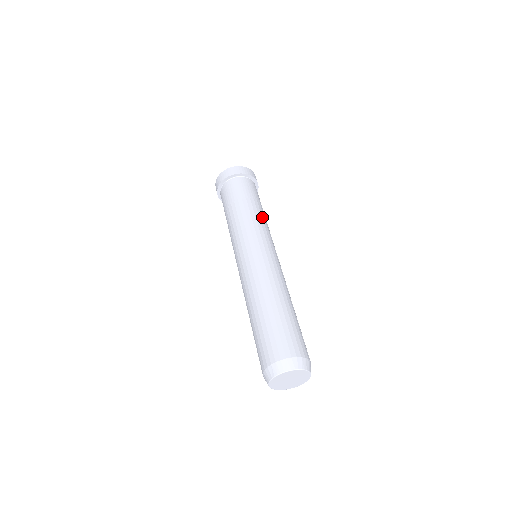
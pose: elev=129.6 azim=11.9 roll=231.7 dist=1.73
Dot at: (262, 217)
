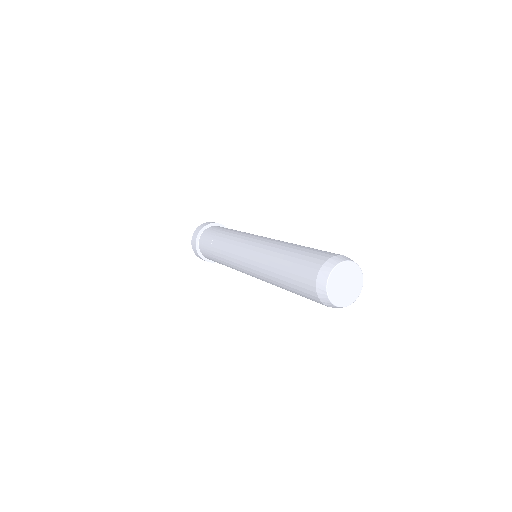
Dot at: (236, 232)
